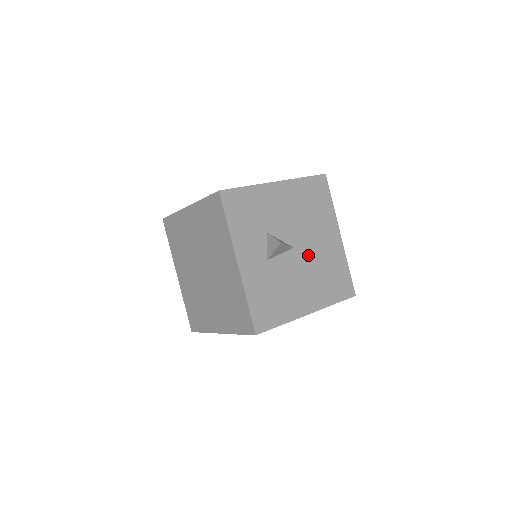
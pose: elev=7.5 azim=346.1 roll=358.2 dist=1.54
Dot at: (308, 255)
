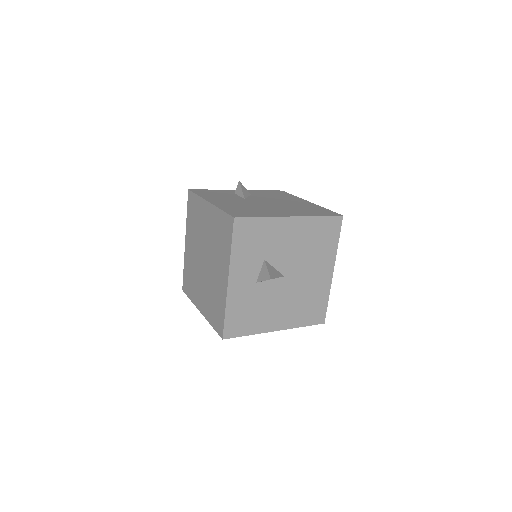
Dot at: (295, 284)
